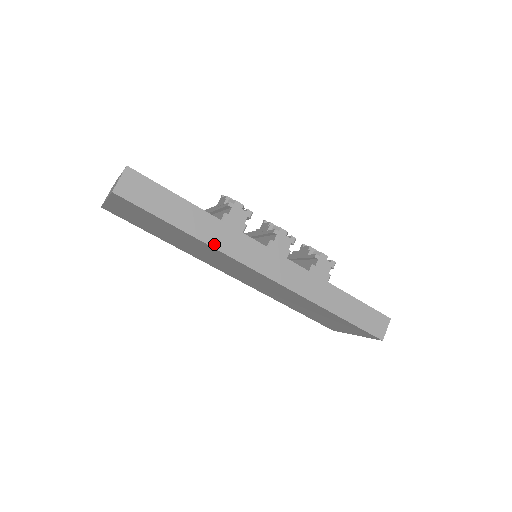
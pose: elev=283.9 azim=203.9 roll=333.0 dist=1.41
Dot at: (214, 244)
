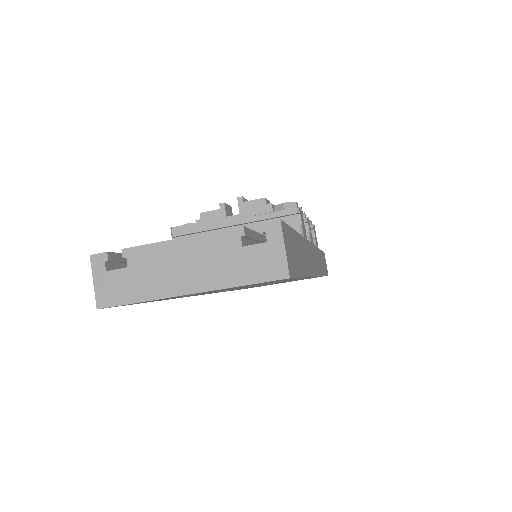
Dot at: (310, 272)
